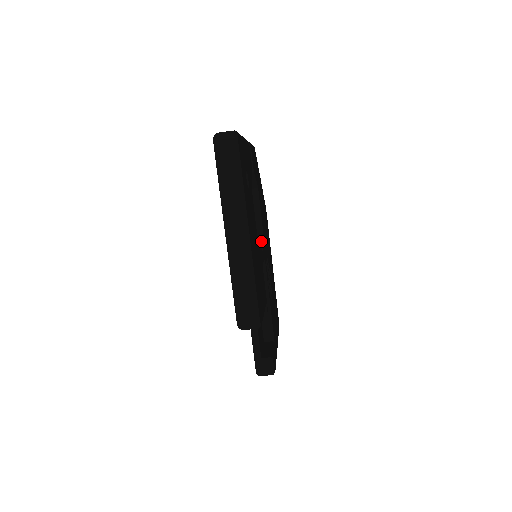
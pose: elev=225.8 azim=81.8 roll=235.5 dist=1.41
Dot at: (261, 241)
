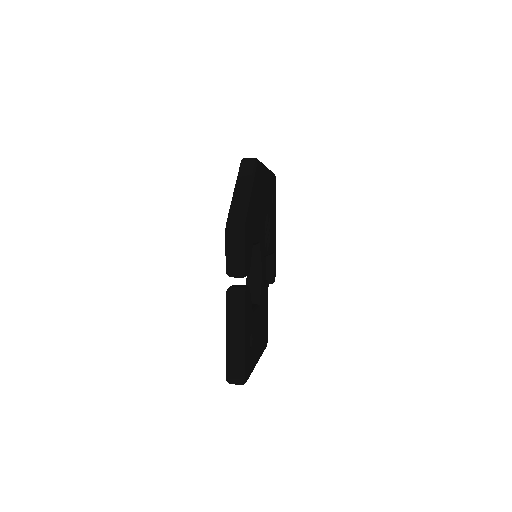
Dot at: (260, 262)
